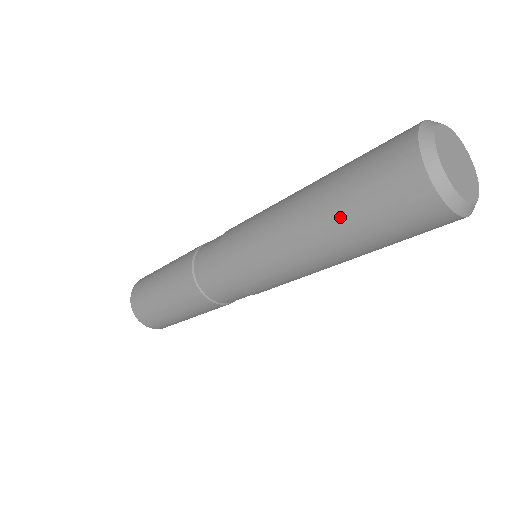
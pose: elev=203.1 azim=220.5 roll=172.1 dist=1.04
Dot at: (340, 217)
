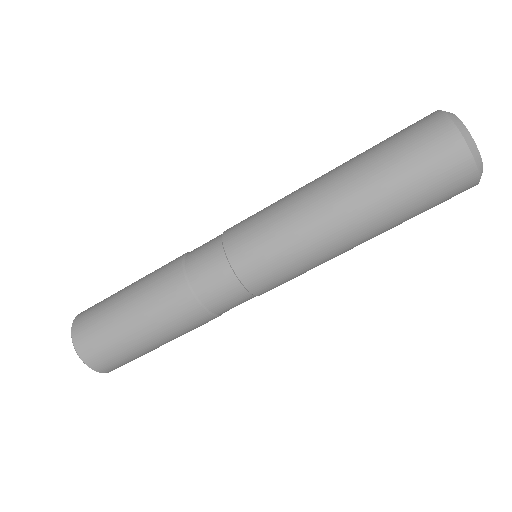
Dot at: (365, 159)
